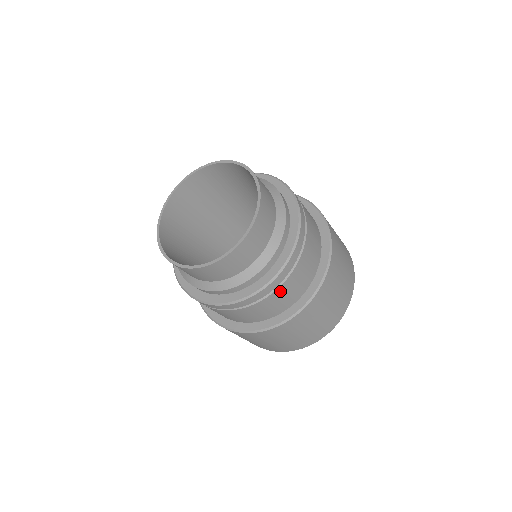
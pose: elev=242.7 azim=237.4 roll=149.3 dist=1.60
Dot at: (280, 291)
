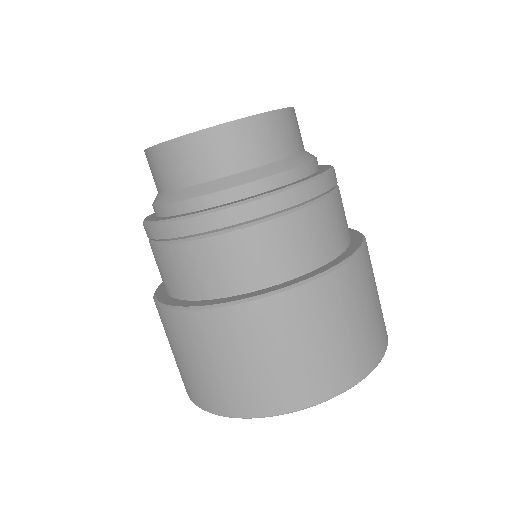
Dot at: (259, 234)
